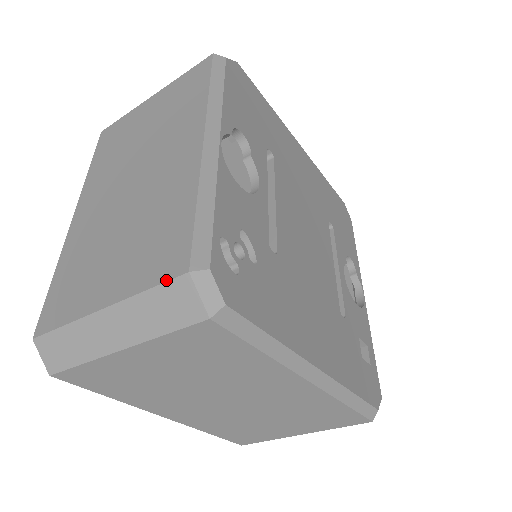
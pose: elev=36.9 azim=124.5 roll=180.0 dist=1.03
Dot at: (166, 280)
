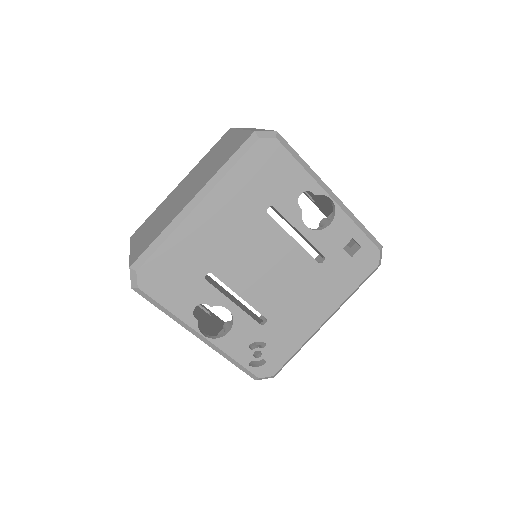
Dot at: occluded
